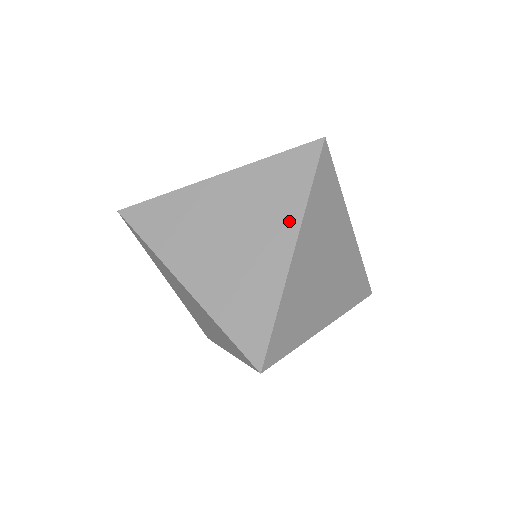
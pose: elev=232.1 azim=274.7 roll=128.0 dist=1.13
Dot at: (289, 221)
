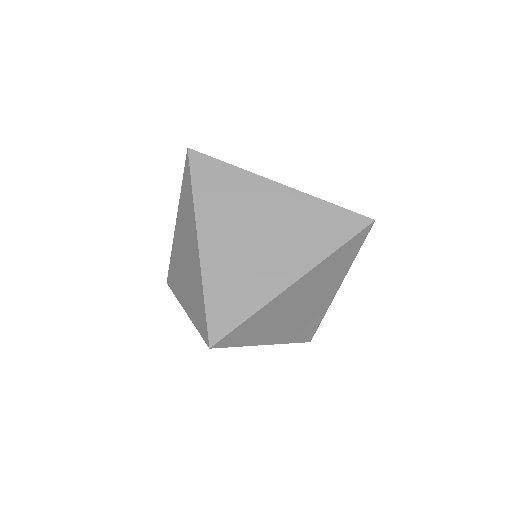
Dot at: (193, 223)
